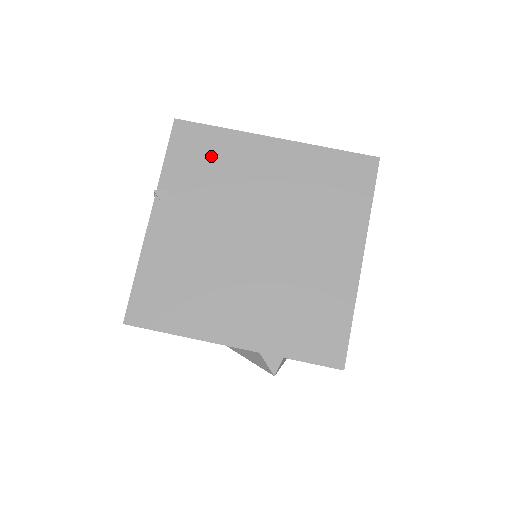
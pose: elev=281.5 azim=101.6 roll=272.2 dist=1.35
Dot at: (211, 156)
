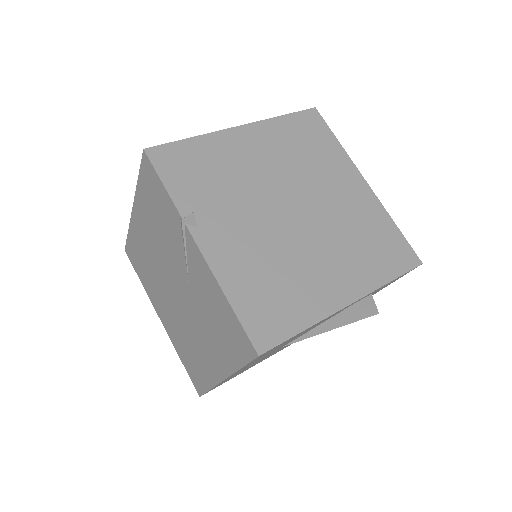
Dot at: (203, 165)
